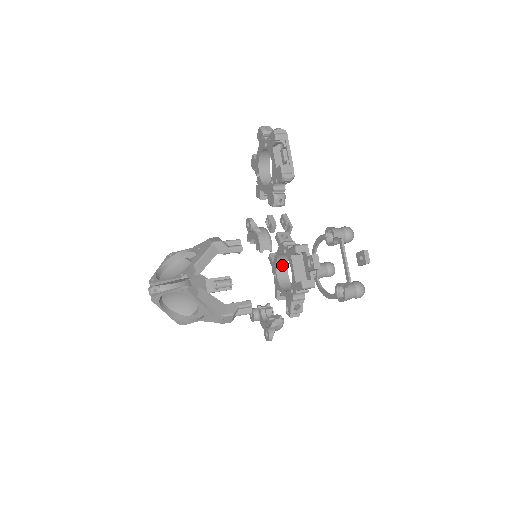
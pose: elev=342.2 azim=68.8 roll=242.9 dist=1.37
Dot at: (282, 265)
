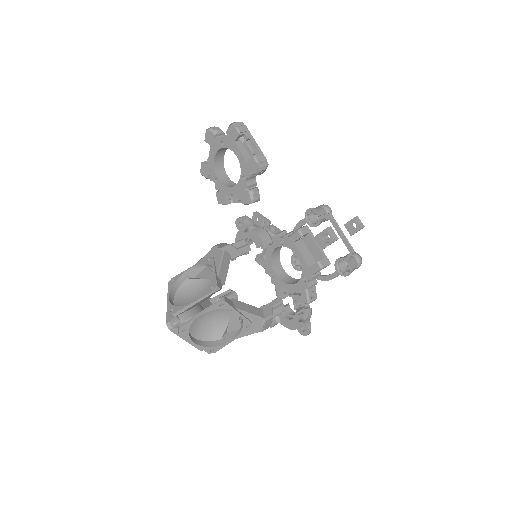
Dot at: (276, 261)
